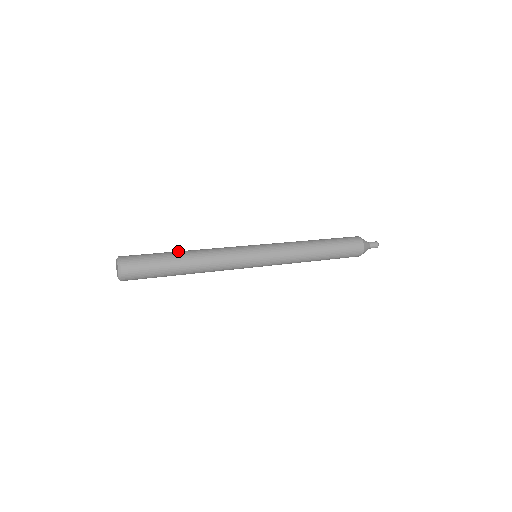
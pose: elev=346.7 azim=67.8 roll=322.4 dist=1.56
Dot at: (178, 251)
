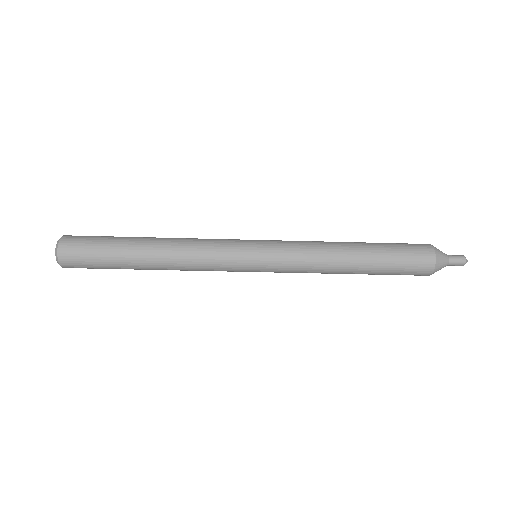
Dot at: occluded
